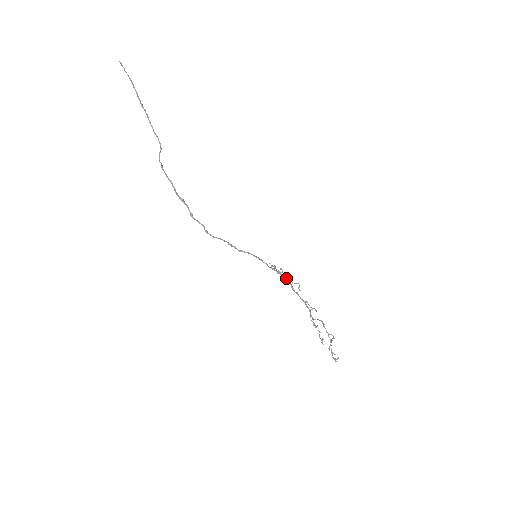
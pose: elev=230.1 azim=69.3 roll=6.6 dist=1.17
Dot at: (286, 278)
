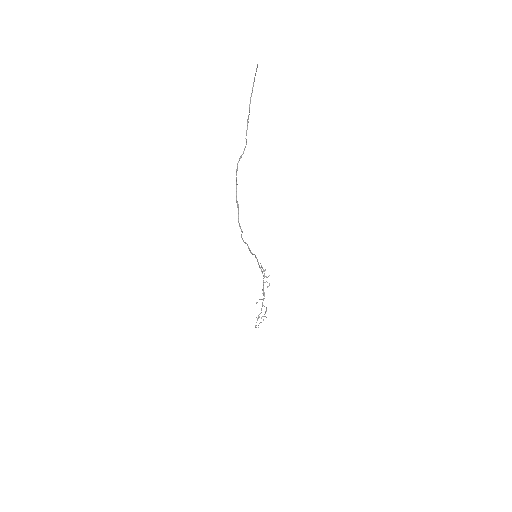
Dot at: (264, 276)
